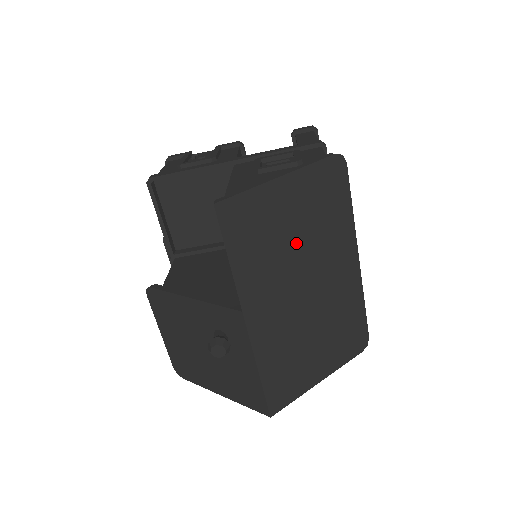
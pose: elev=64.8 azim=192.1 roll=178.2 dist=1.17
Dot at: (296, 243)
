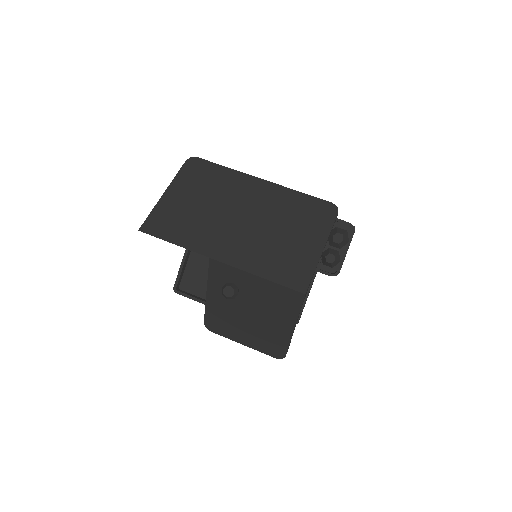
Dot at: (208, 207)
